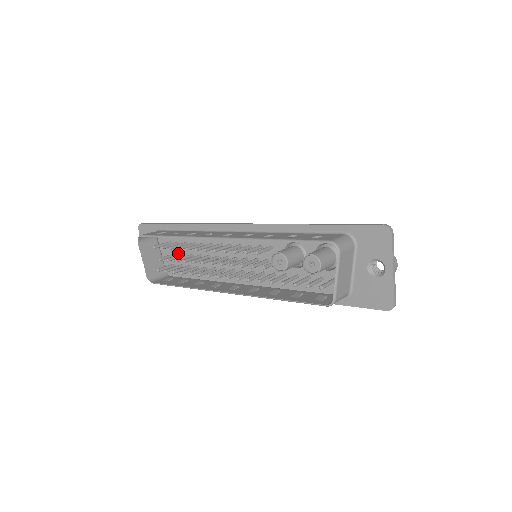
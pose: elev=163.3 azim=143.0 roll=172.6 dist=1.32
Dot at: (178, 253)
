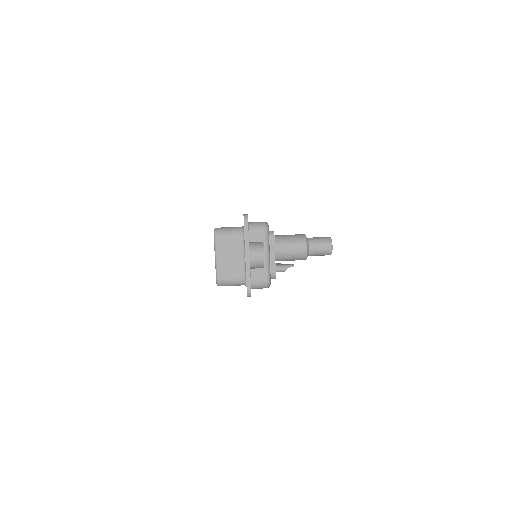
Dot at: occluded
